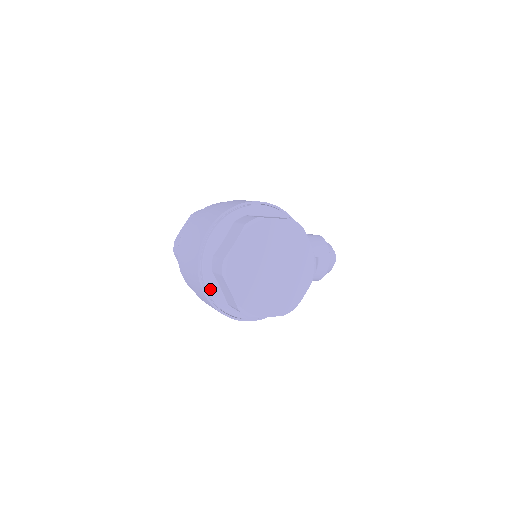
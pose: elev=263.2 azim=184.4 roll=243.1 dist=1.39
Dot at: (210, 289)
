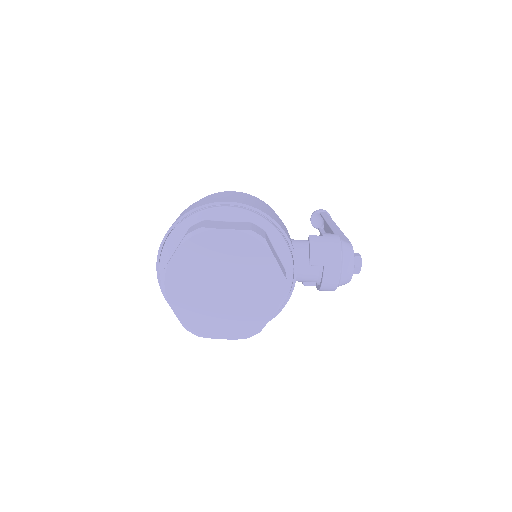
Dot at: occluded
